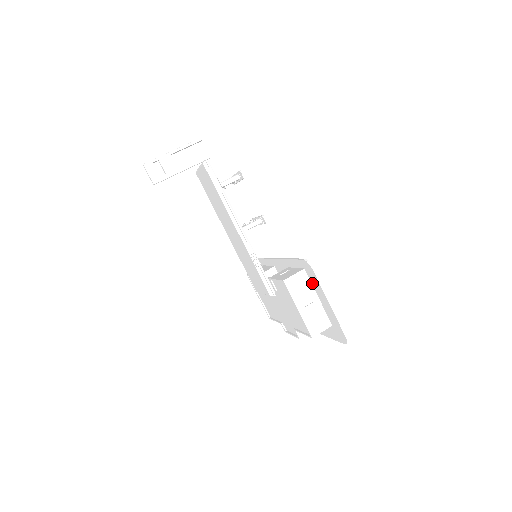
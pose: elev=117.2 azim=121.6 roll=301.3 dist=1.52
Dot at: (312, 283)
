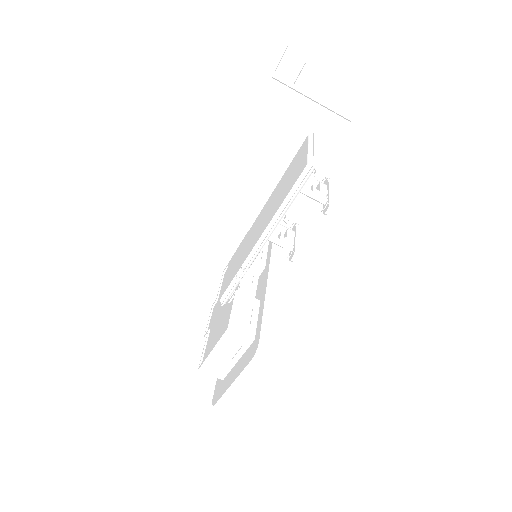
Dot at: (246, 352)
